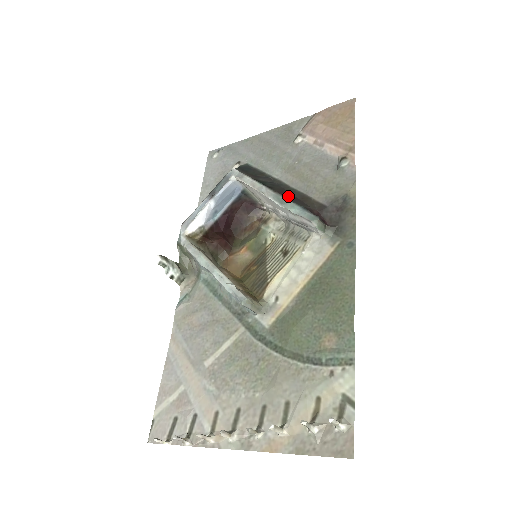
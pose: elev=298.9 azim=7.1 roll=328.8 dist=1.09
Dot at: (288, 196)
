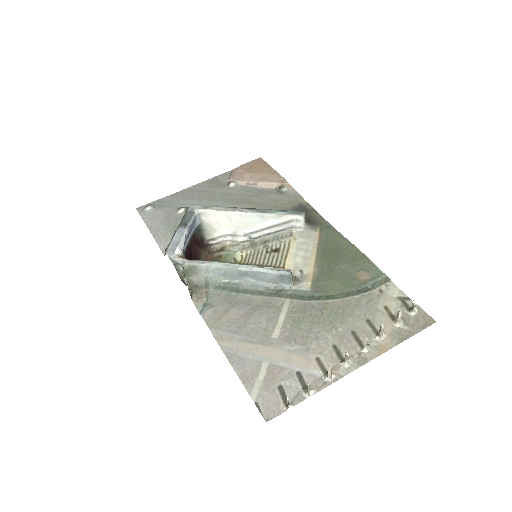
Dot at: occluded
